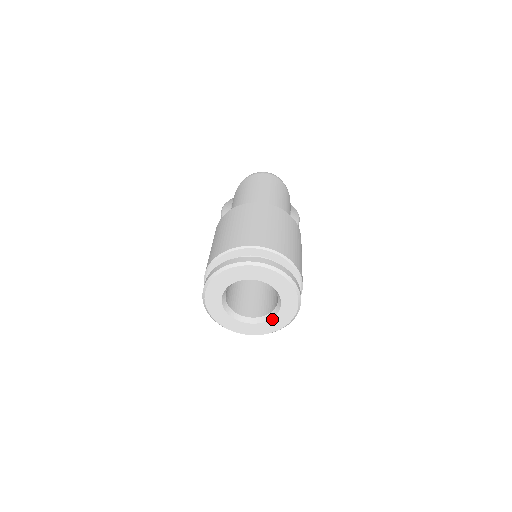
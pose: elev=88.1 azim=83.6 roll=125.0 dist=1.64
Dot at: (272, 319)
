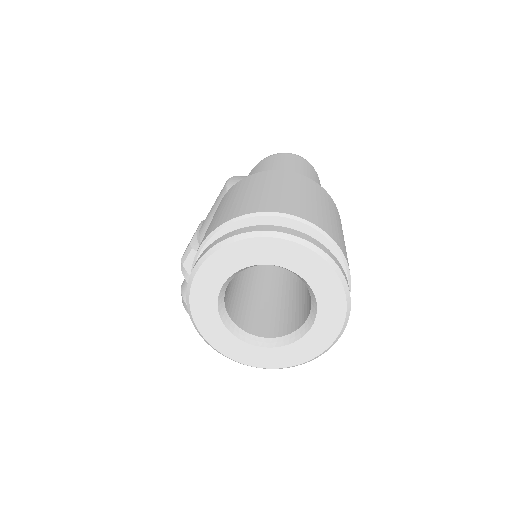
Dot at: (283, 347)
